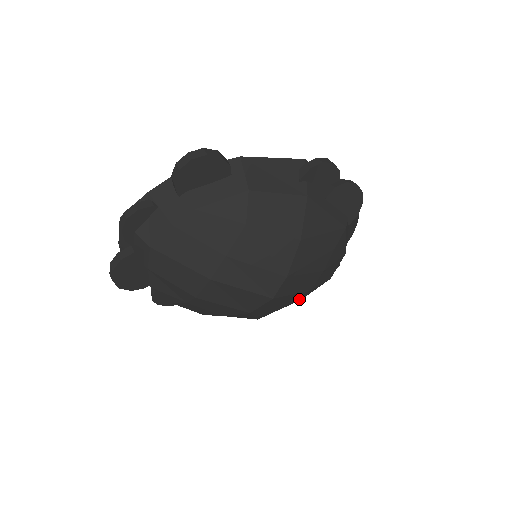
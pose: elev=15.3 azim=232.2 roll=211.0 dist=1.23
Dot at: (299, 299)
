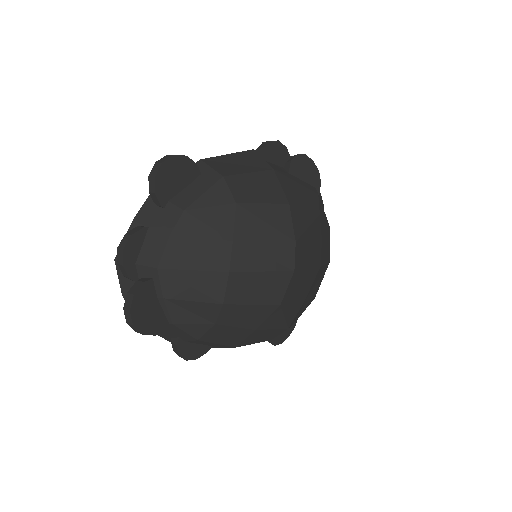
Dot at: (314, 293)
